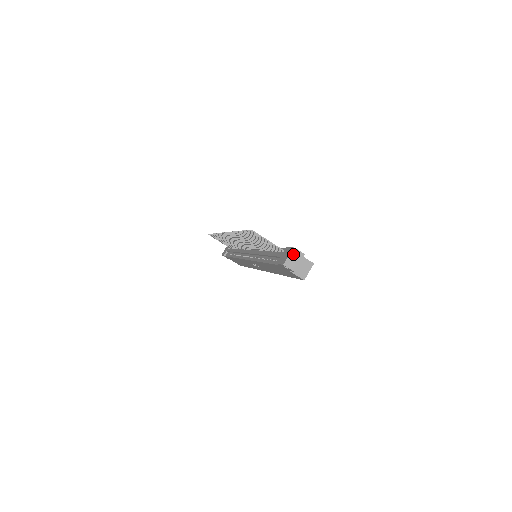
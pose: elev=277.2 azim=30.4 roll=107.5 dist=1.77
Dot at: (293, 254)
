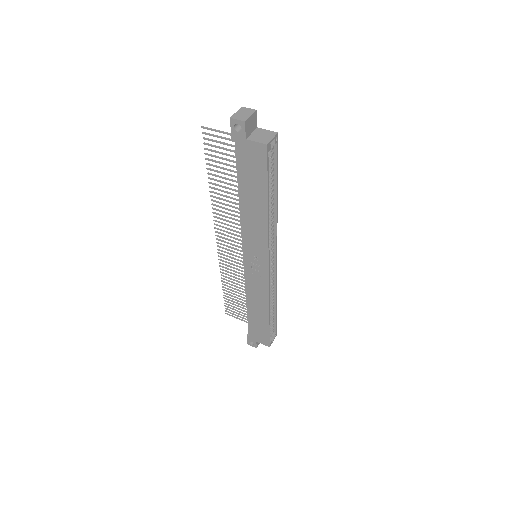
Dot at: (242, 111)
